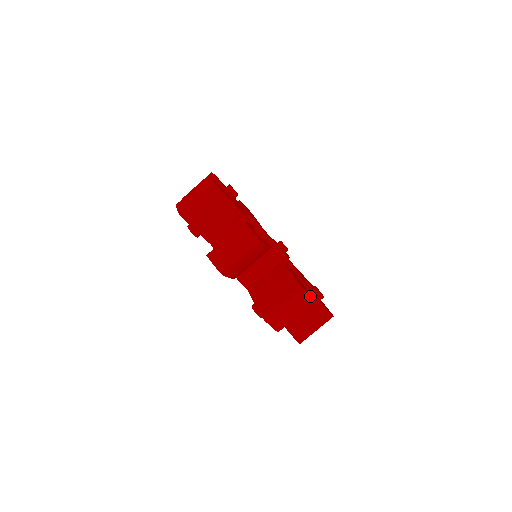
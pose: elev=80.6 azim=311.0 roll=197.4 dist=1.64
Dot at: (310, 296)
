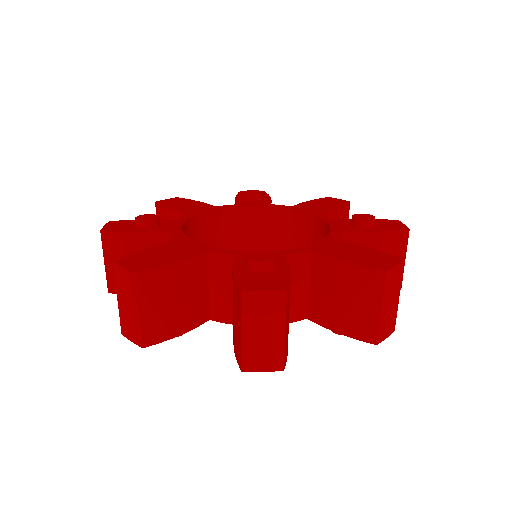
Dot at: (396, 264)
